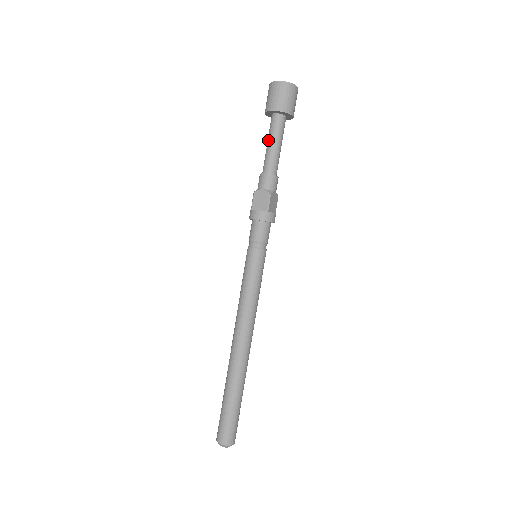
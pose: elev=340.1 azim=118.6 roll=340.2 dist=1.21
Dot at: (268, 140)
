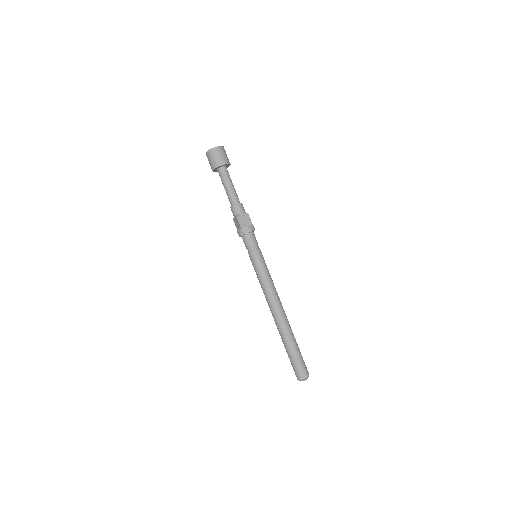
Dot at: (226, 184)
